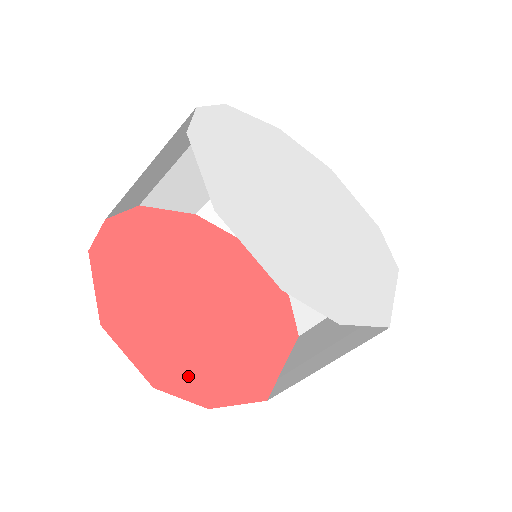
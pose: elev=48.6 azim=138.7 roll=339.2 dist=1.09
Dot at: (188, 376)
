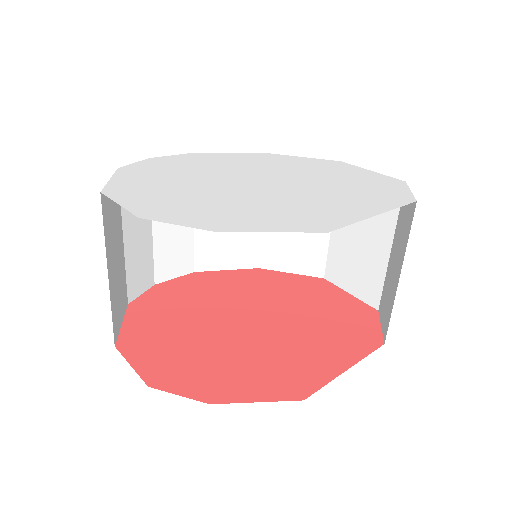
Dot at: (195, 379)
